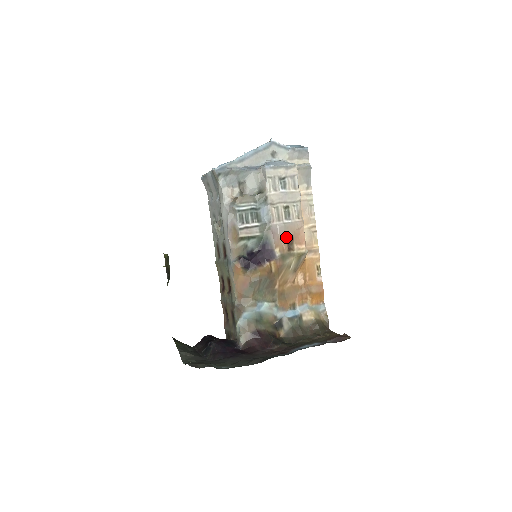
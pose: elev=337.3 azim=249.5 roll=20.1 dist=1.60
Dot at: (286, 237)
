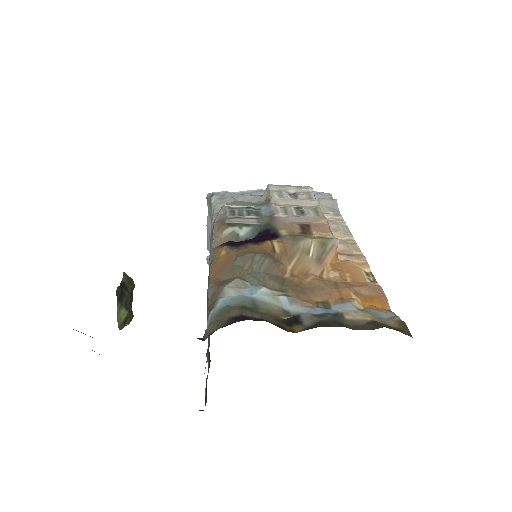
Dot at: (298, 225)
